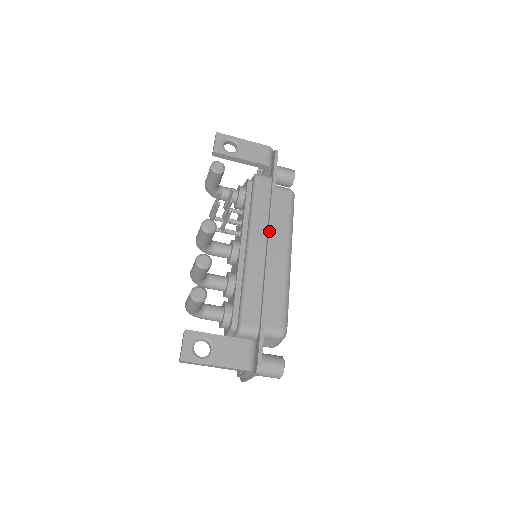
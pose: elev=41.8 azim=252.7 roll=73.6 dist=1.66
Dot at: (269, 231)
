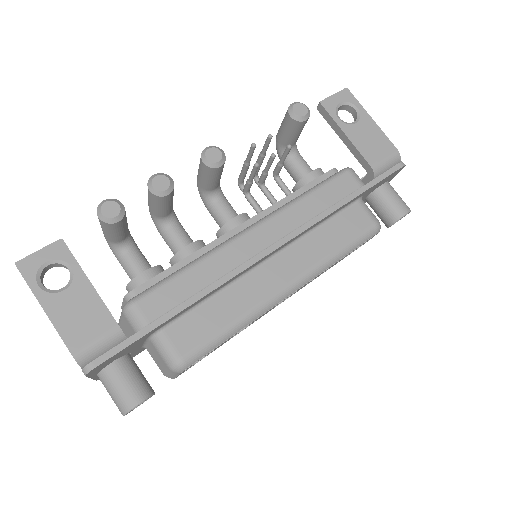
Dot at: (290, 234)
